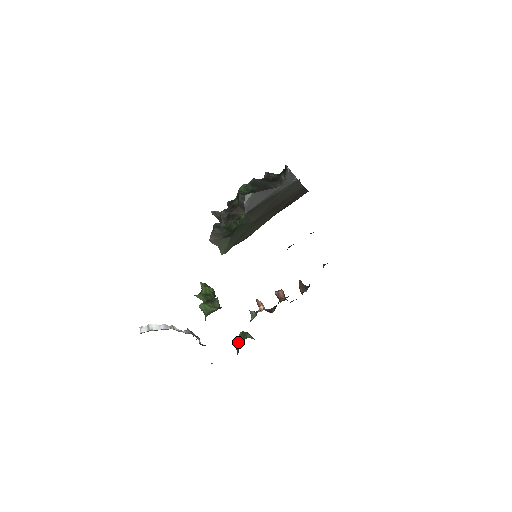
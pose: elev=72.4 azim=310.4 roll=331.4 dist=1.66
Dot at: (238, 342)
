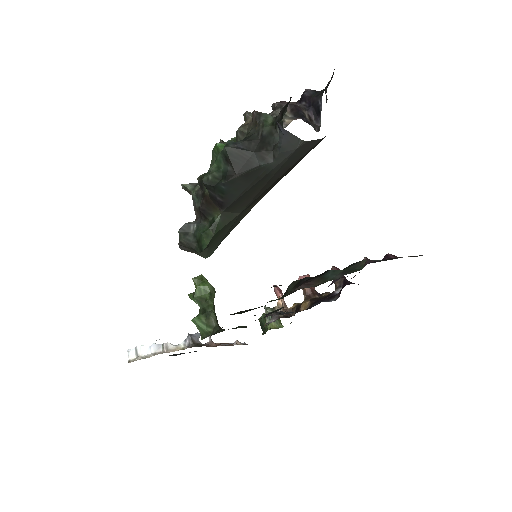
Dot at: (261, 325)
